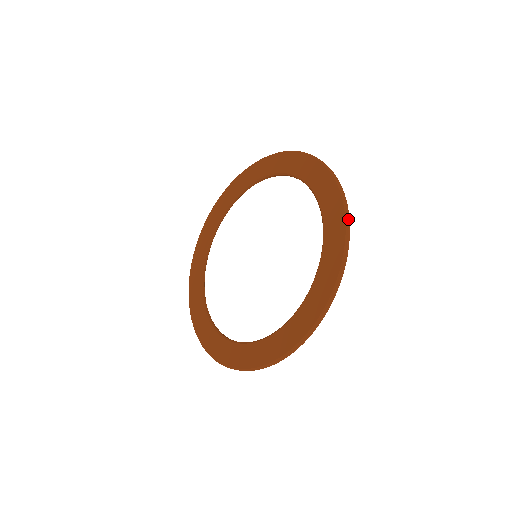
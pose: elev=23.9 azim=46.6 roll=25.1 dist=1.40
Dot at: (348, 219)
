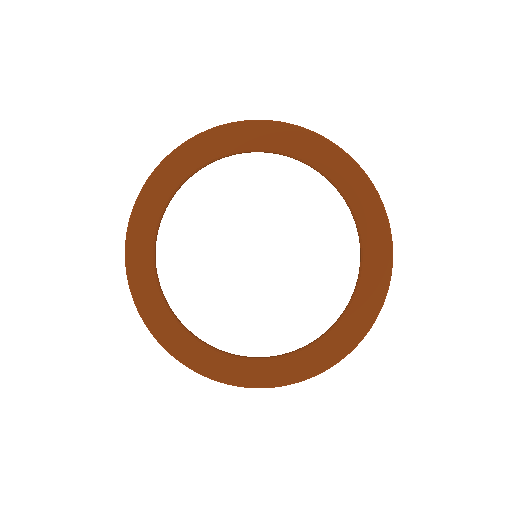
Dot at: (357, 164)
